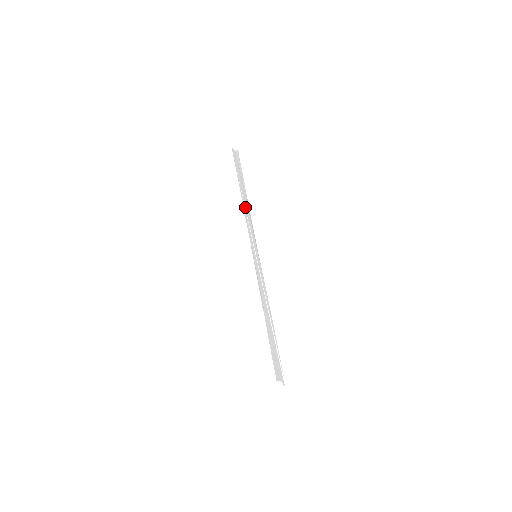
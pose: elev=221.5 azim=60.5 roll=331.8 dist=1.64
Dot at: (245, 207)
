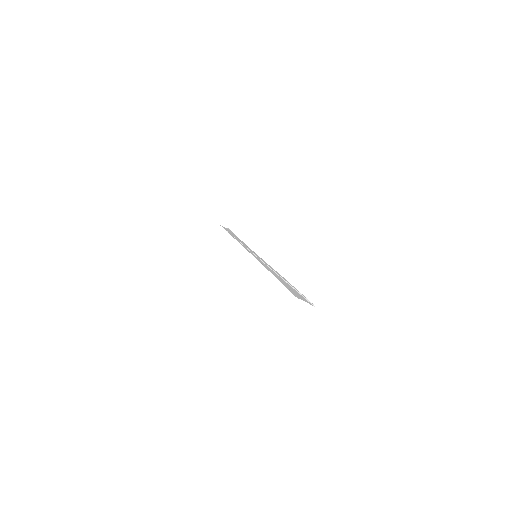
Dot at: (239, 241)
